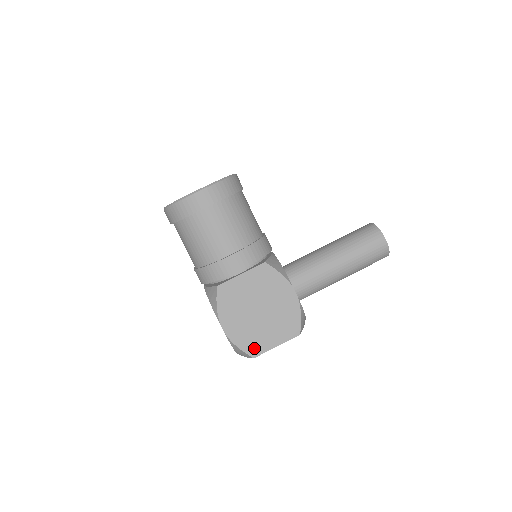
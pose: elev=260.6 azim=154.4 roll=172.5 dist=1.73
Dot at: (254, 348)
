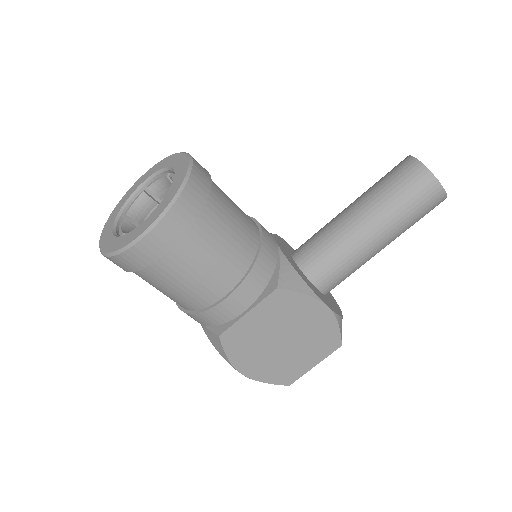
Dot at: (287, 377)
